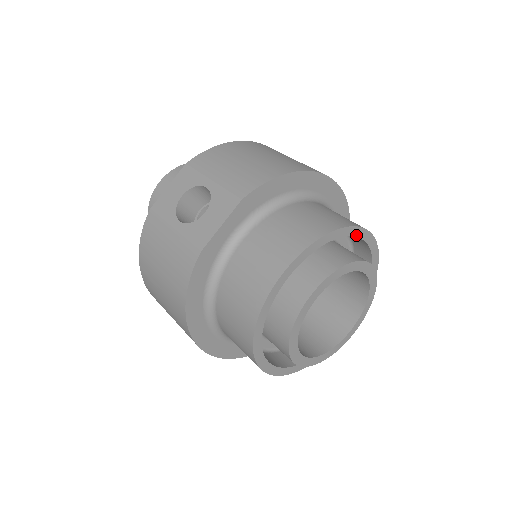
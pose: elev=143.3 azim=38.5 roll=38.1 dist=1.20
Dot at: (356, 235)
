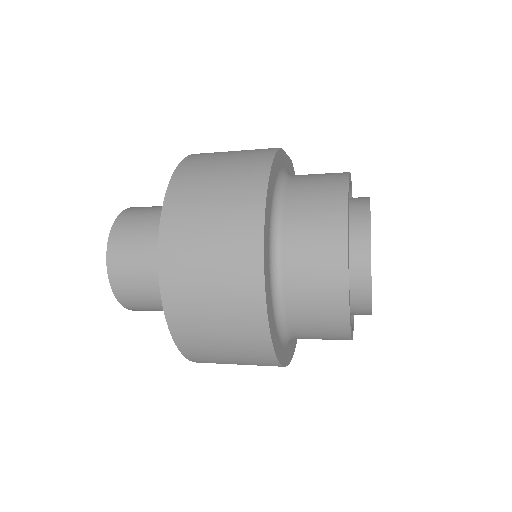
Dot at: occluded
